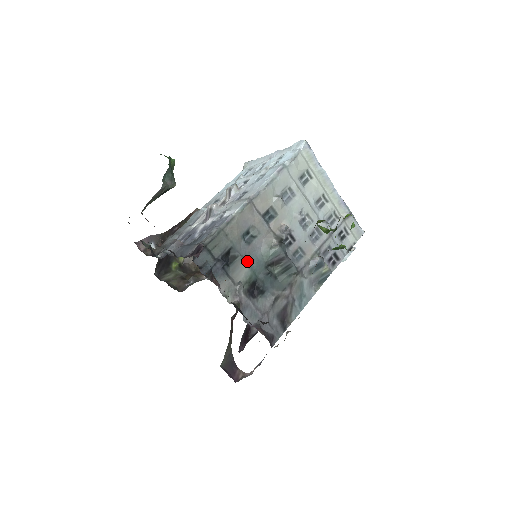
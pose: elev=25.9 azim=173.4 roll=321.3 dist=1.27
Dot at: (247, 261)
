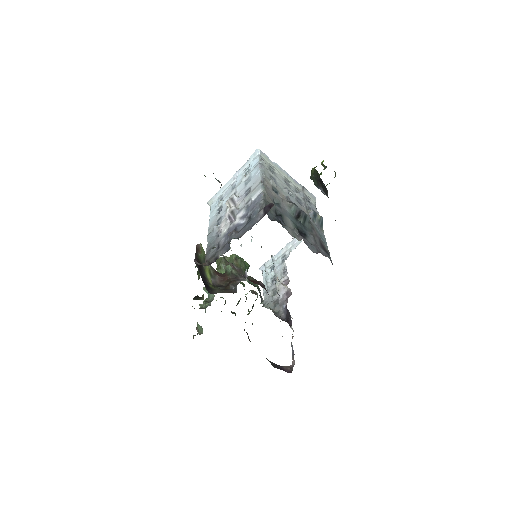
Dot at: (287, 217)
